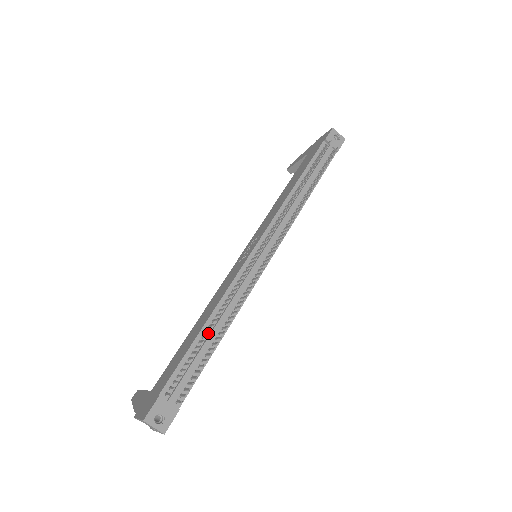
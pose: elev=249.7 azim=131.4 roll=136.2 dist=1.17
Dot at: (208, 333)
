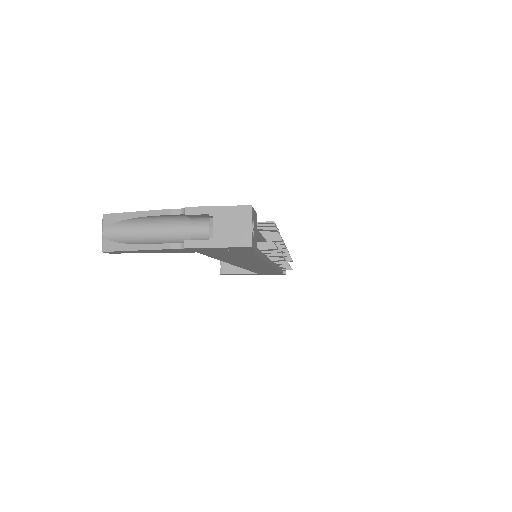
Dot at: occluded
